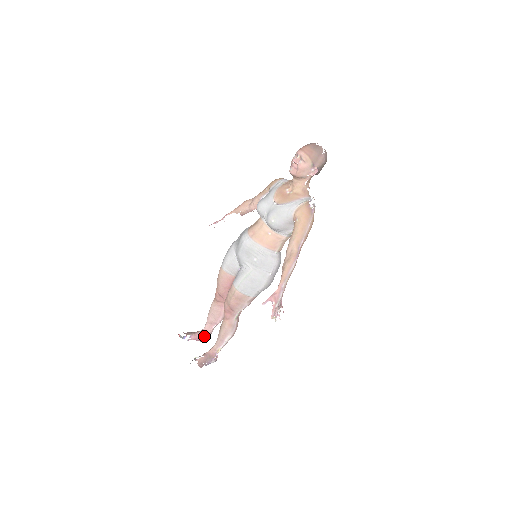
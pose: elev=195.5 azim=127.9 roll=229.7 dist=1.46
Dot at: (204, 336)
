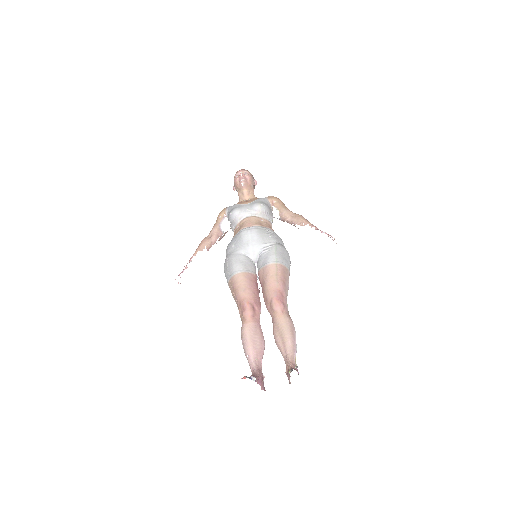
Dot at: (262, 375)
